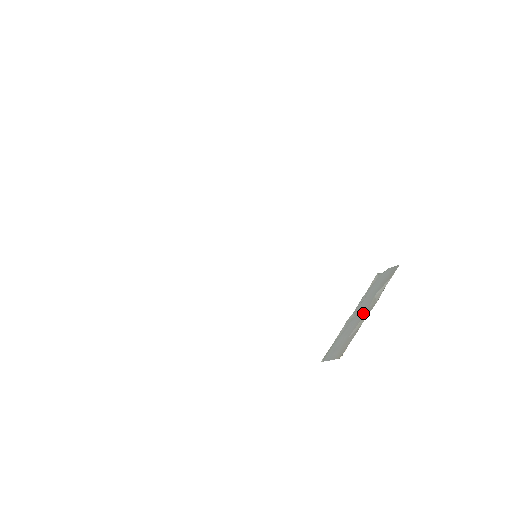
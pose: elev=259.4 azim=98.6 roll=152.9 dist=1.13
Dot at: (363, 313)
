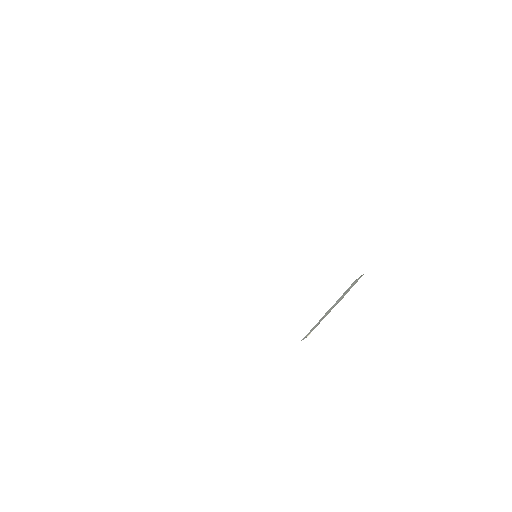
Dot at: occluded
